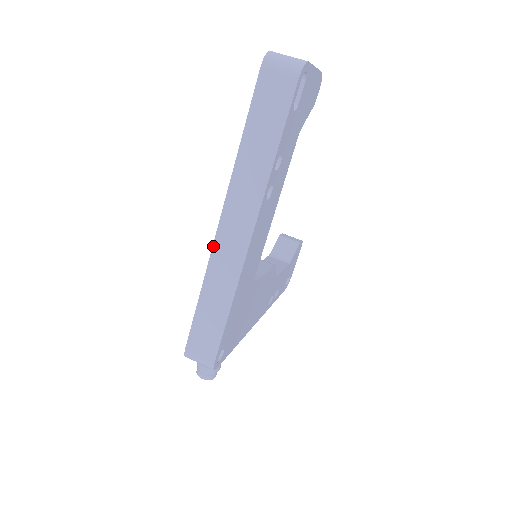
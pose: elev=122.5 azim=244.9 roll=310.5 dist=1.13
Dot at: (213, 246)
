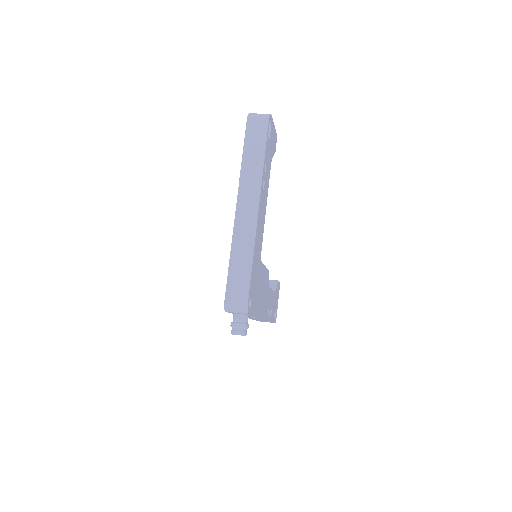
Dot at: (235, 221)
